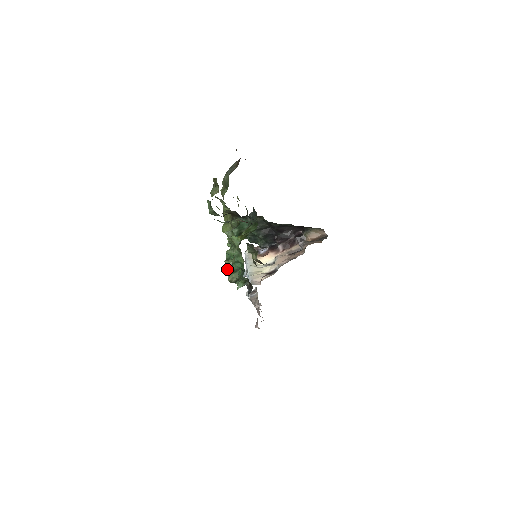
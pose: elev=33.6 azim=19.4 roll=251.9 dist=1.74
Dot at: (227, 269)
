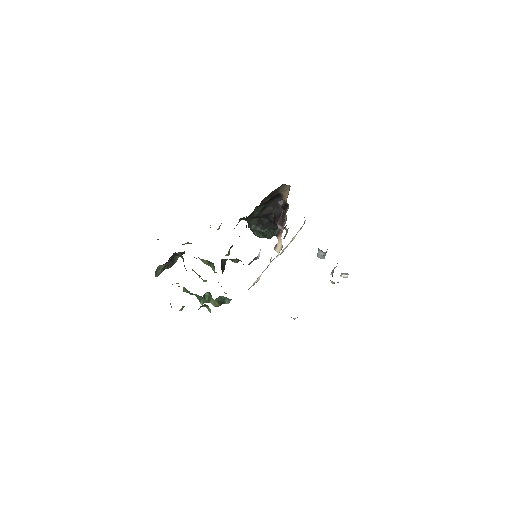
Dot at: (180, 309)
